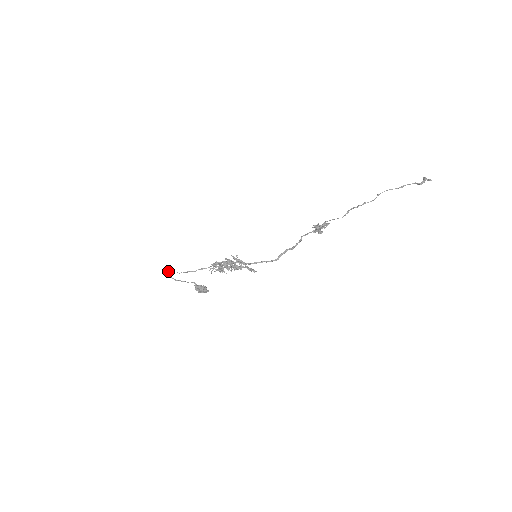
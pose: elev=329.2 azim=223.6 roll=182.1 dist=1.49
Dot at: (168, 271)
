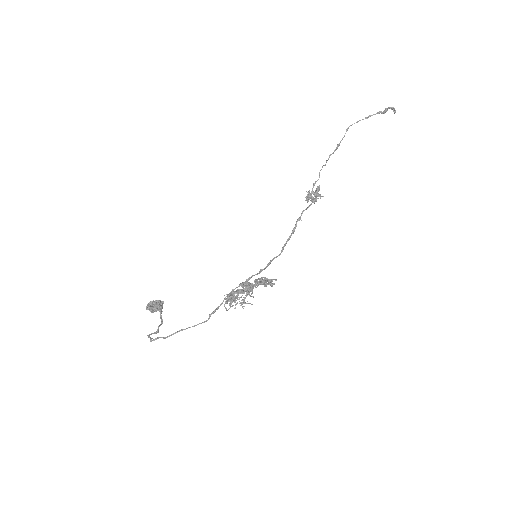
Dot at: (159, 337)
